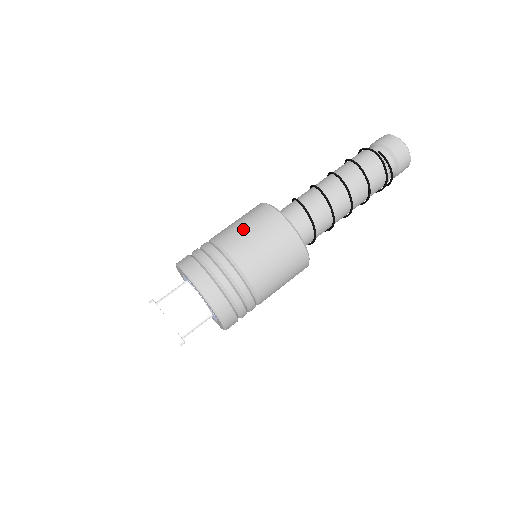
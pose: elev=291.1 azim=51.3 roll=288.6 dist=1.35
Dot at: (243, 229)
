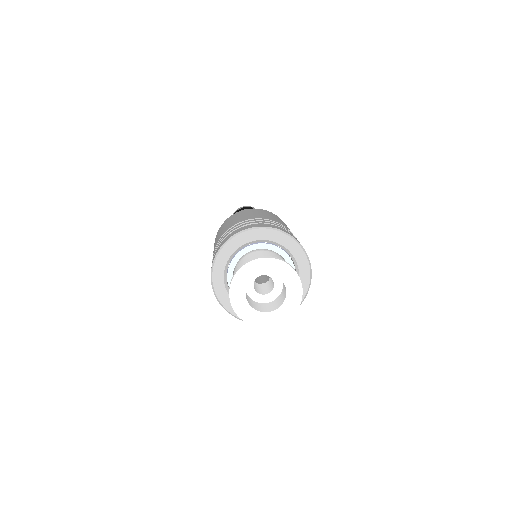
Dot at: (232, 221)
